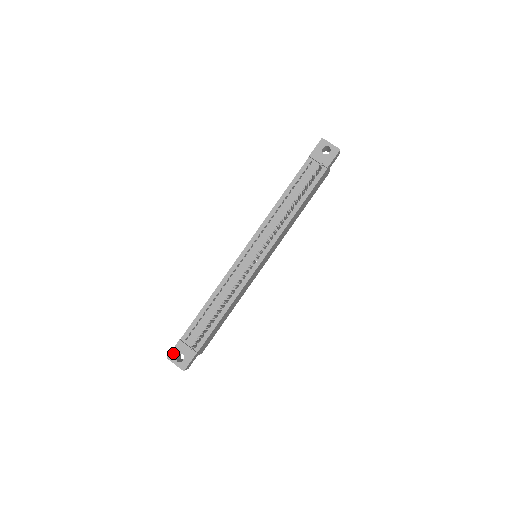
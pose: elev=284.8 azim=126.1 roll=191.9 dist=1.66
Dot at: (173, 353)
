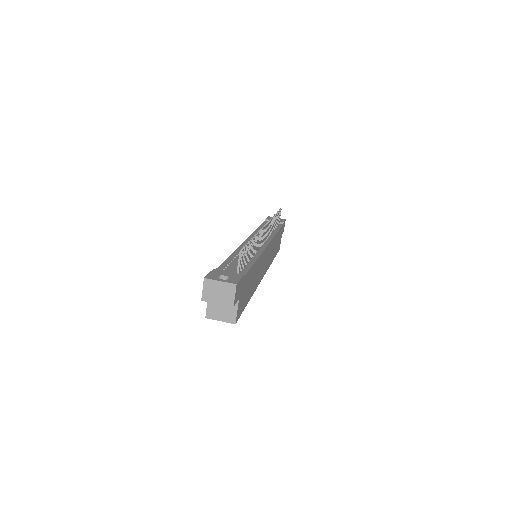
Dot at: (211, 275)
